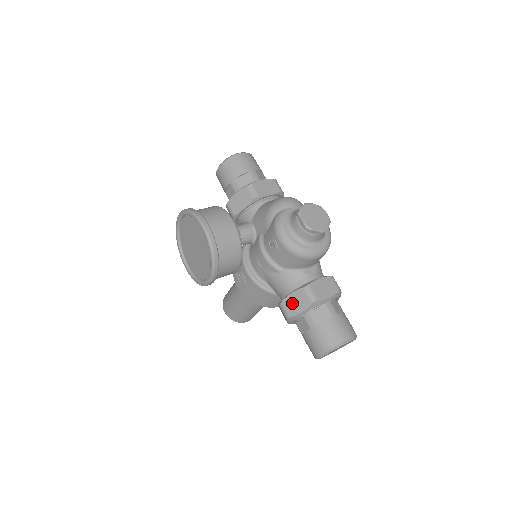
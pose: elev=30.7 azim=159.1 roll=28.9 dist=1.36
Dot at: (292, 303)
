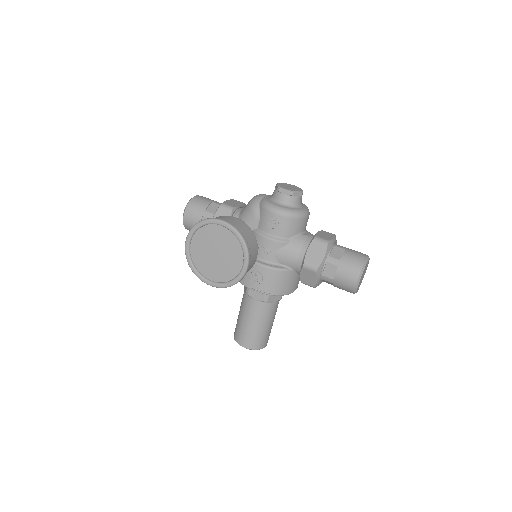
Dot at: (313, 256)
